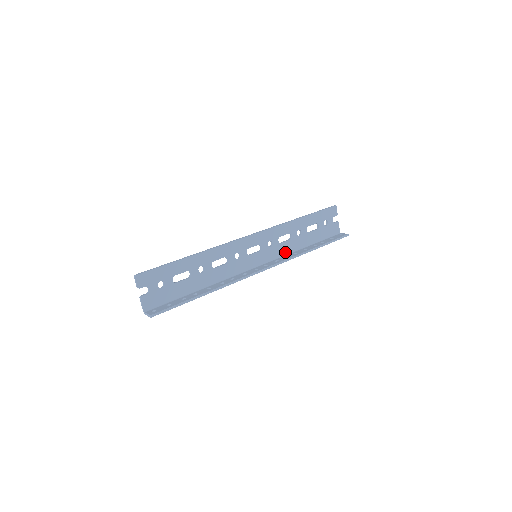
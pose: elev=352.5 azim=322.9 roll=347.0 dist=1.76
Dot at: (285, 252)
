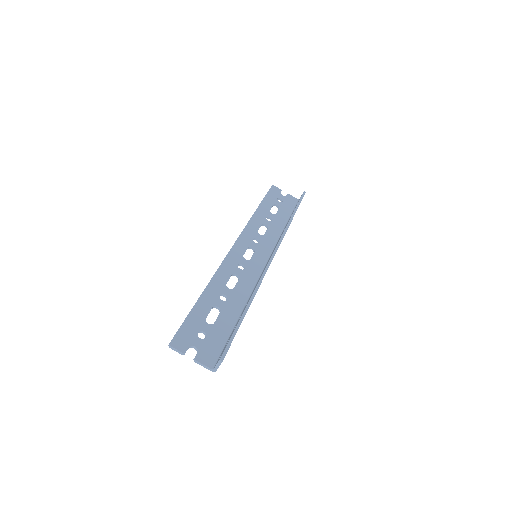
Dot at: (275, 239)
